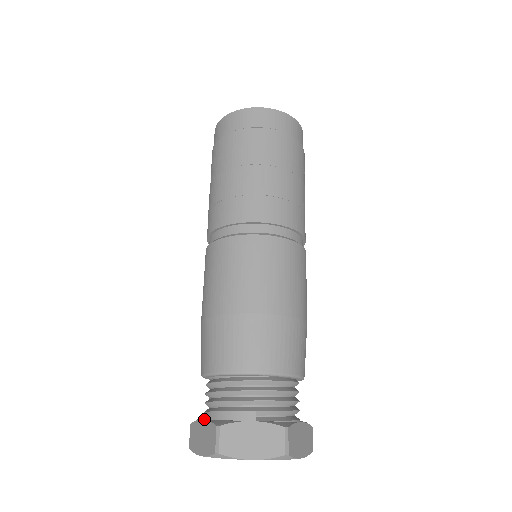
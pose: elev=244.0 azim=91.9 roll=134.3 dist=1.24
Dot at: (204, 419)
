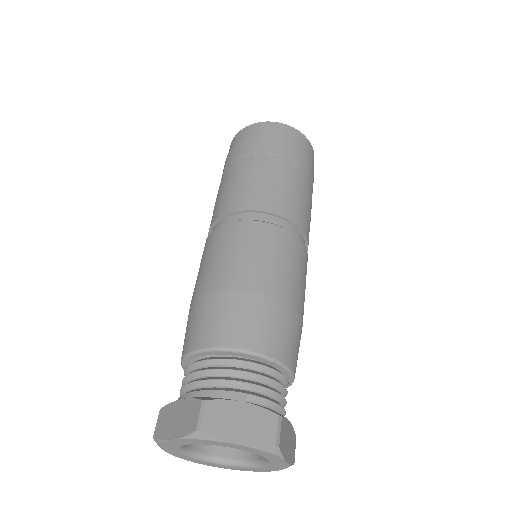
Dot at: (181, 400)
